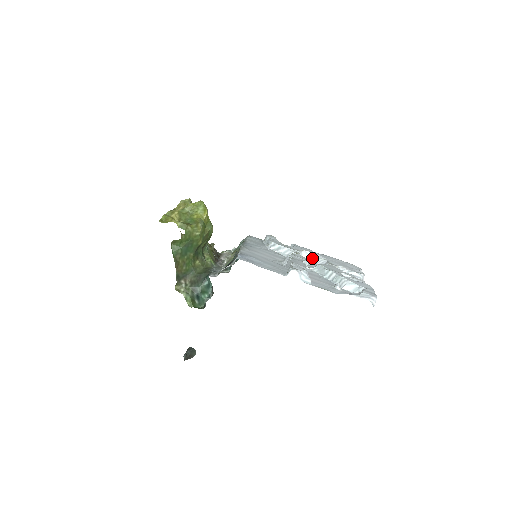
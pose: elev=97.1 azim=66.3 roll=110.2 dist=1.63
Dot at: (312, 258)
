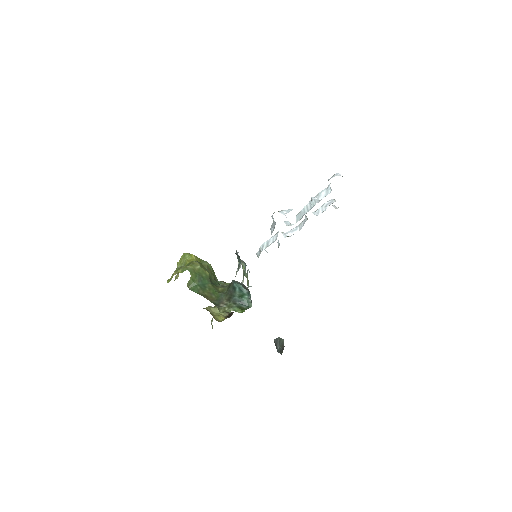
Dot at: (296, 231)
